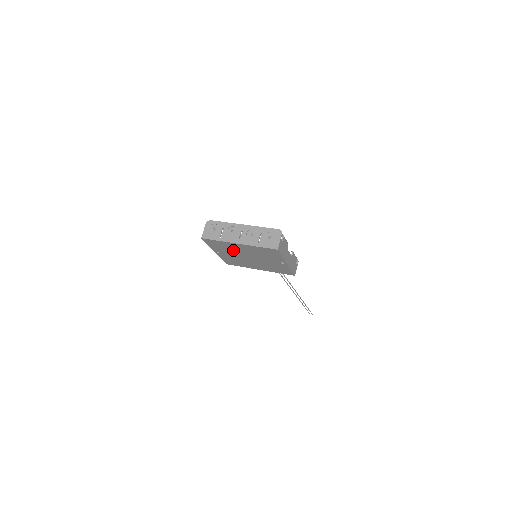
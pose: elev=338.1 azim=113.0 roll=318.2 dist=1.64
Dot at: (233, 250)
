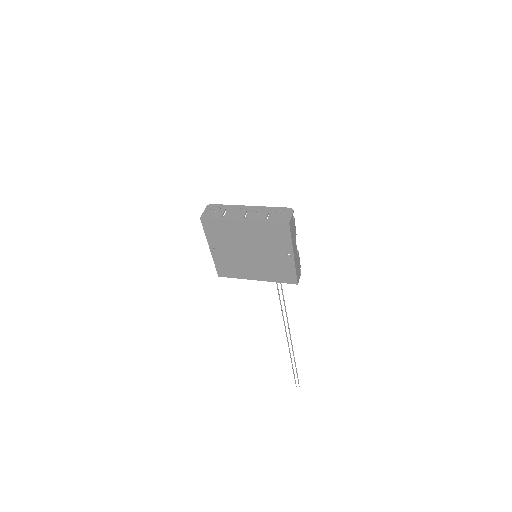
Dot at: (233, 238)
